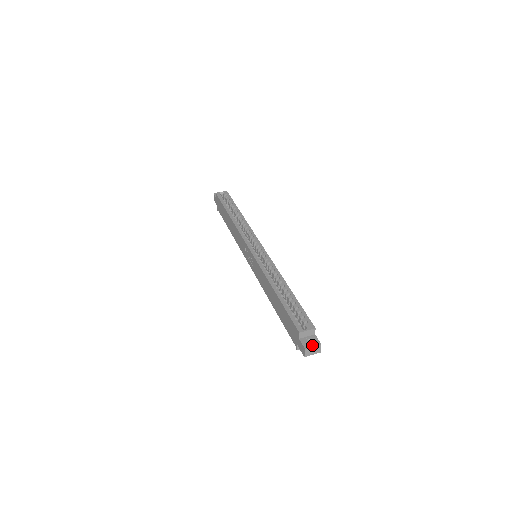
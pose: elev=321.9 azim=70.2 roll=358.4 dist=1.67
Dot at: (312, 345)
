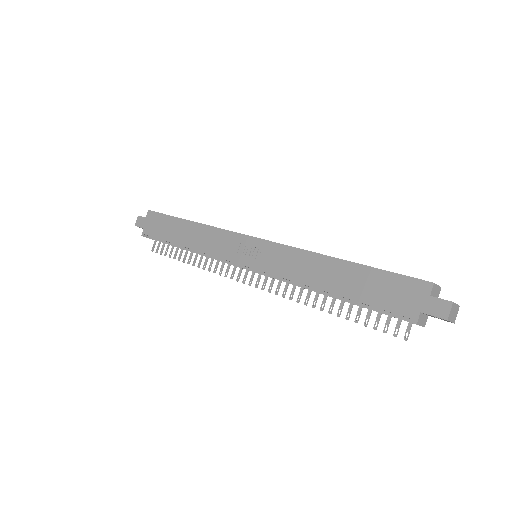
Dot at: occluded
